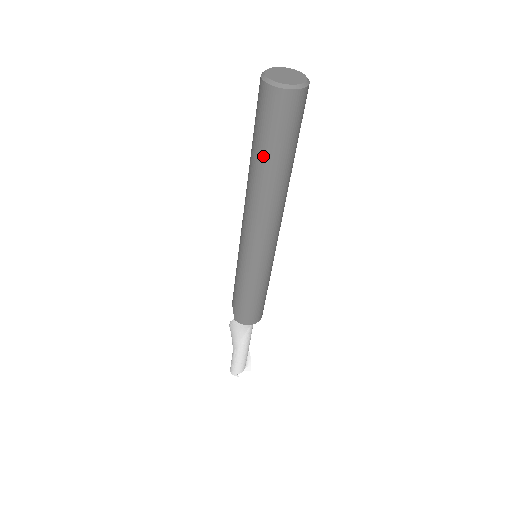
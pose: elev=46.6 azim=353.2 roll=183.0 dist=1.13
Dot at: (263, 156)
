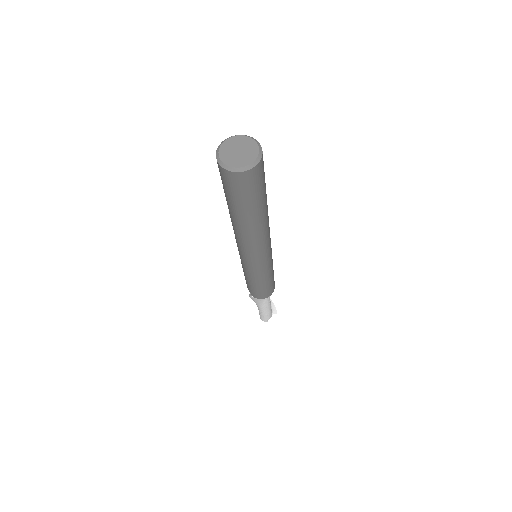
Dot at: (239, 211)
